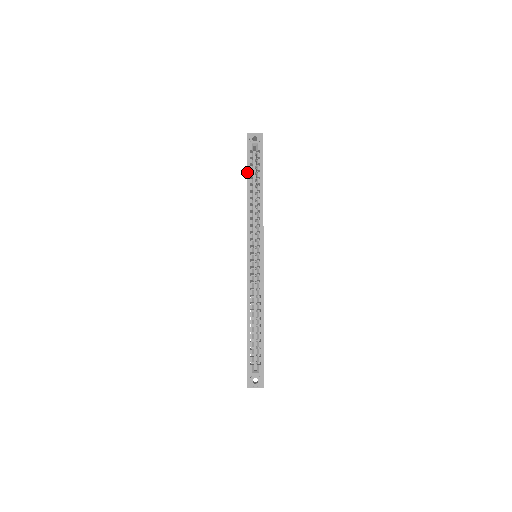
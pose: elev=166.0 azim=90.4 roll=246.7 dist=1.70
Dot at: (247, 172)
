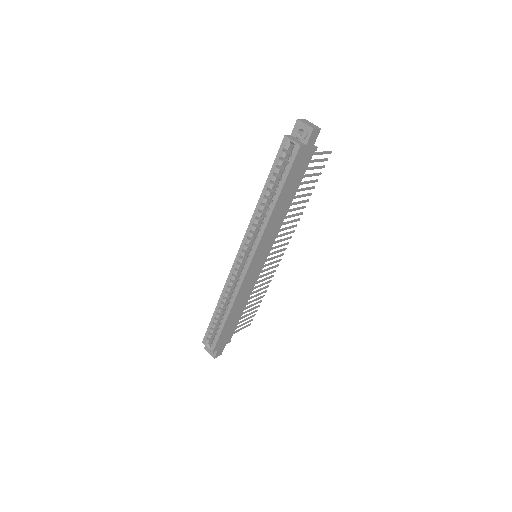
Dot at: (270, 173)
